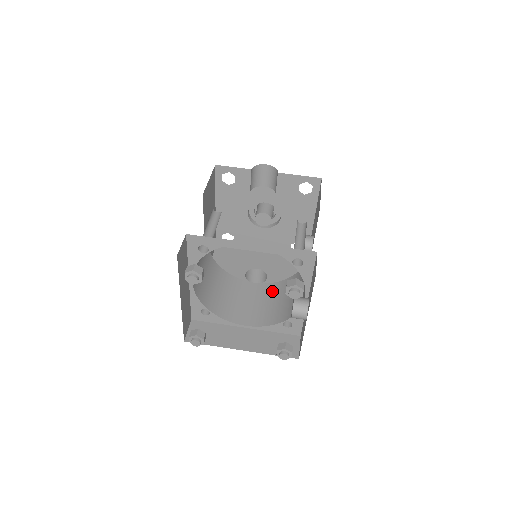
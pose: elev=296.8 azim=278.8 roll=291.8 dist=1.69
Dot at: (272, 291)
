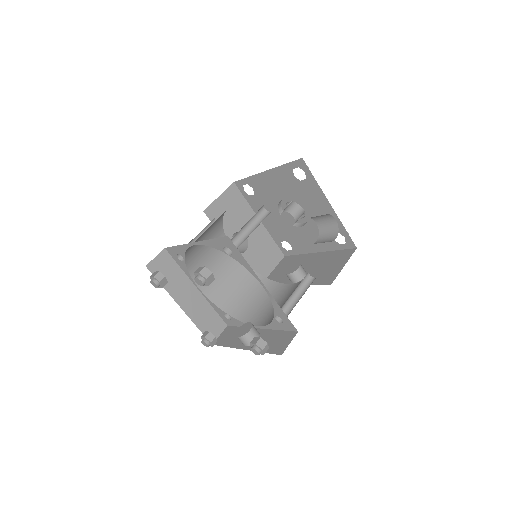
Dot at: (240, 272)
